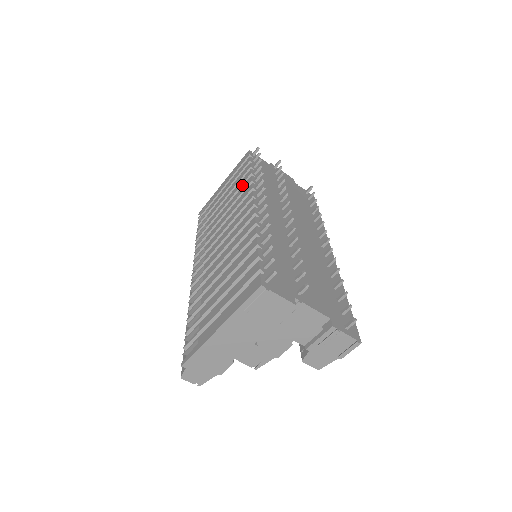
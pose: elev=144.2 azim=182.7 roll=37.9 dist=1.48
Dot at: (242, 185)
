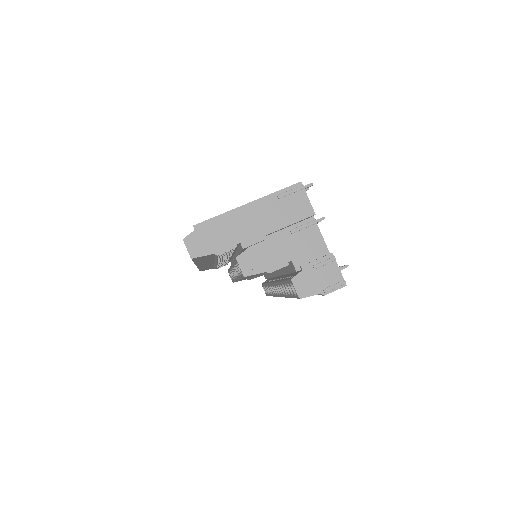
Dot at: occluded
